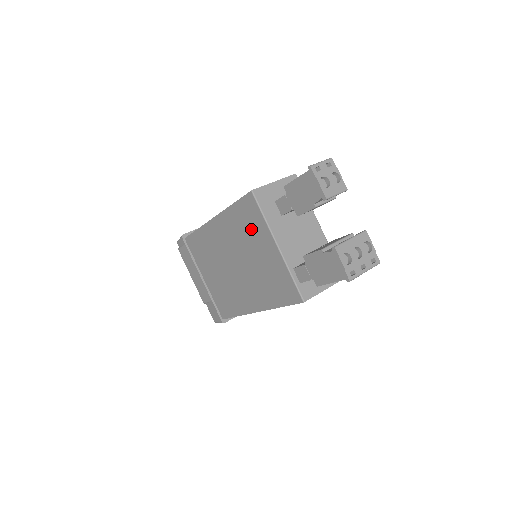
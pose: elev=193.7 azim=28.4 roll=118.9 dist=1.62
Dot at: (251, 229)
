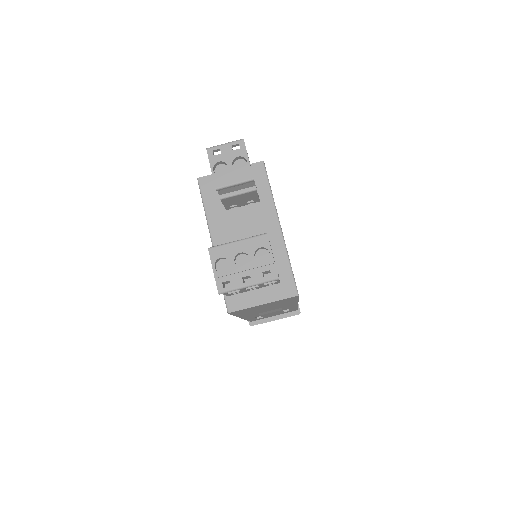
Dot at: occluded
